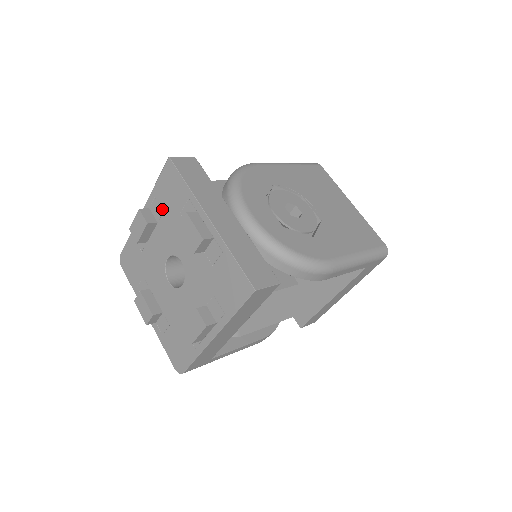
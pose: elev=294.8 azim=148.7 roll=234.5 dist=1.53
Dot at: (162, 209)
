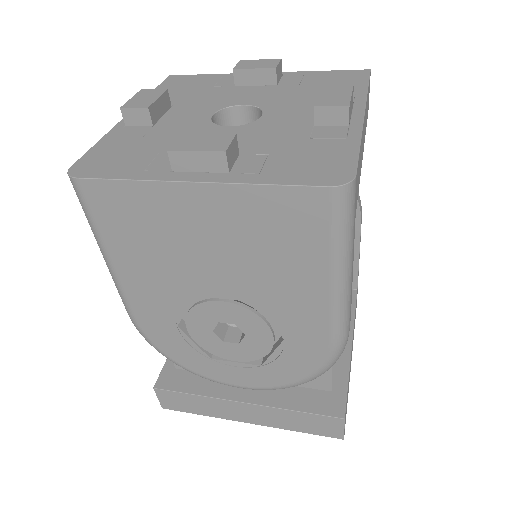
Dot at: (176, 96)
